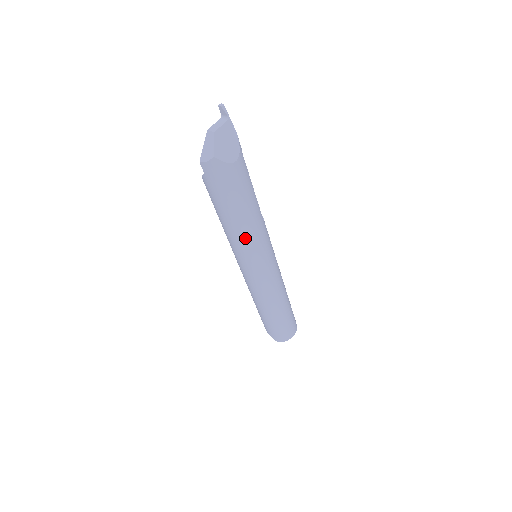
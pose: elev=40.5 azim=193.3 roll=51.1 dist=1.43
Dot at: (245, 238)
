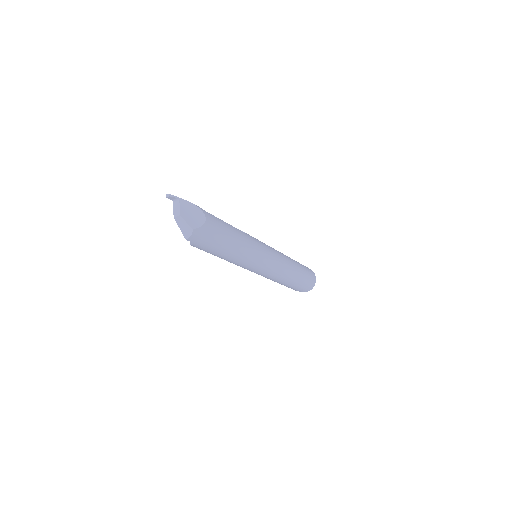
Dot at: (245, 254)
